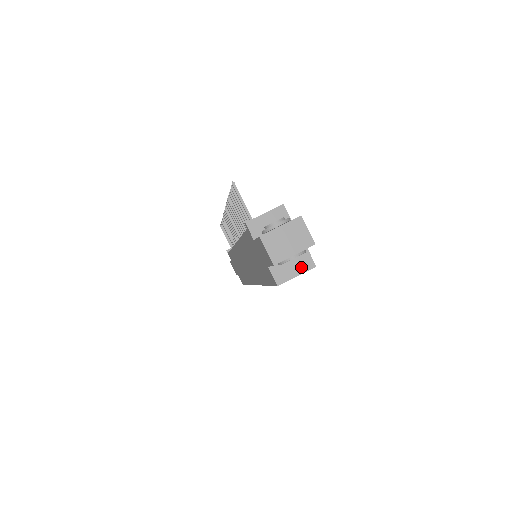
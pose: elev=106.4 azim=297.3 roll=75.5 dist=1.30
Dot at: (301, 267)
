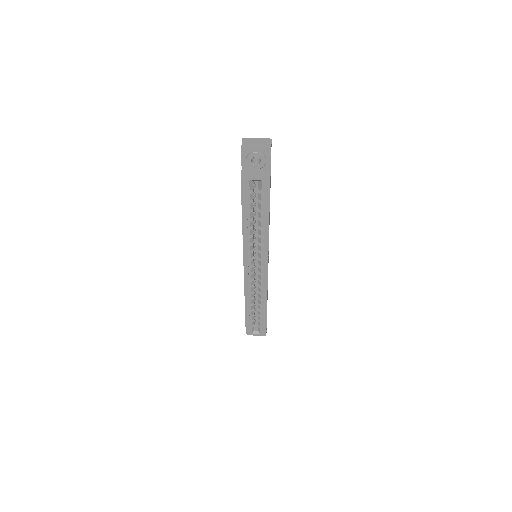
Dot at: (261, 175)
